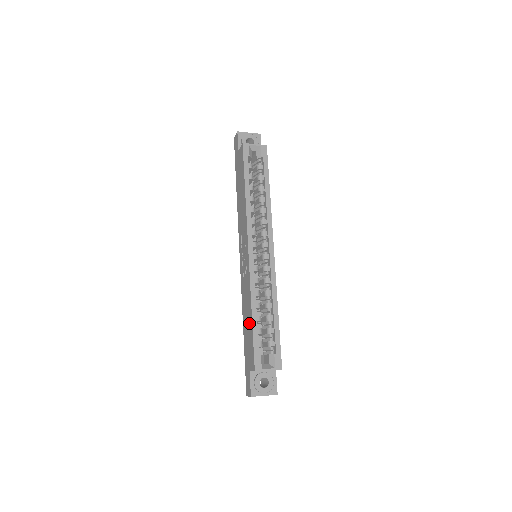
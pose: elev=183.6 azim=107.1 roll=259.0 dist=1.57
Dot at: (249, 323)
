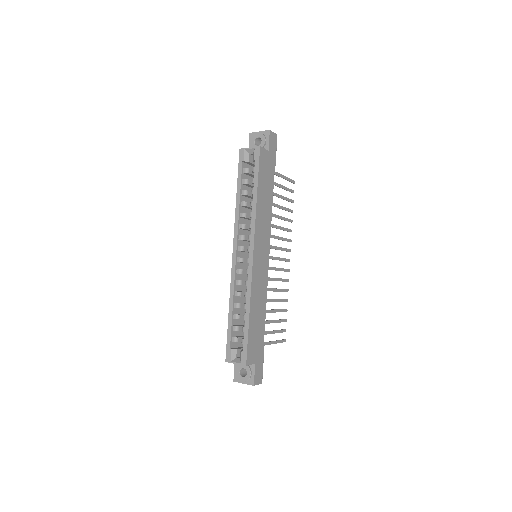
Dot at: occluded
